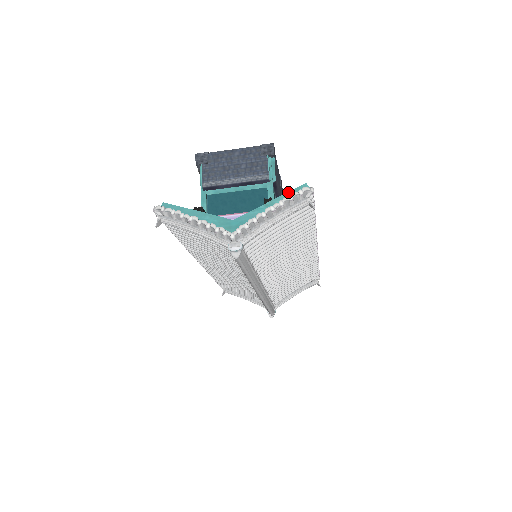
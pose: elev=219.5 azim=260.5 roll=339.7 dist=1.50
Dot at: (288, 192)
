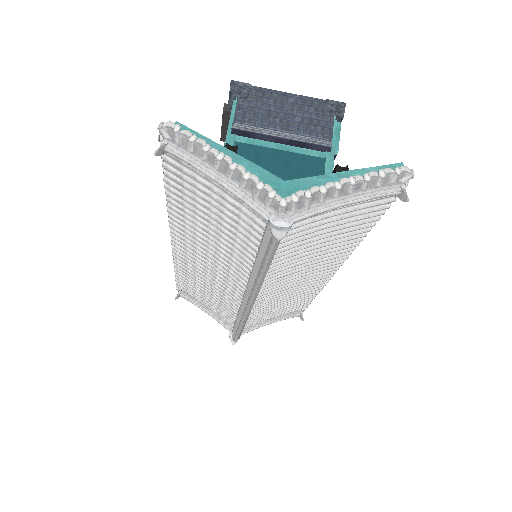
Dot at: occluded
